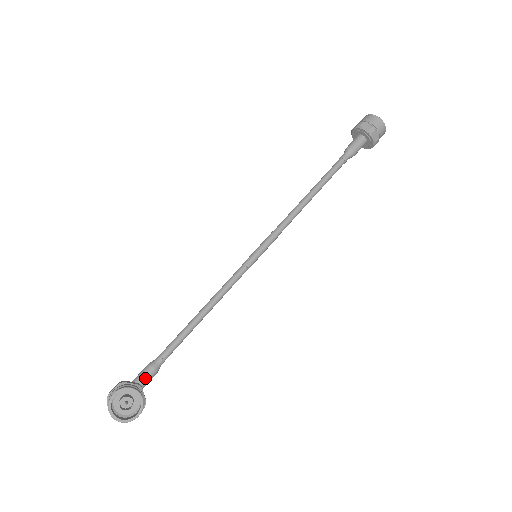
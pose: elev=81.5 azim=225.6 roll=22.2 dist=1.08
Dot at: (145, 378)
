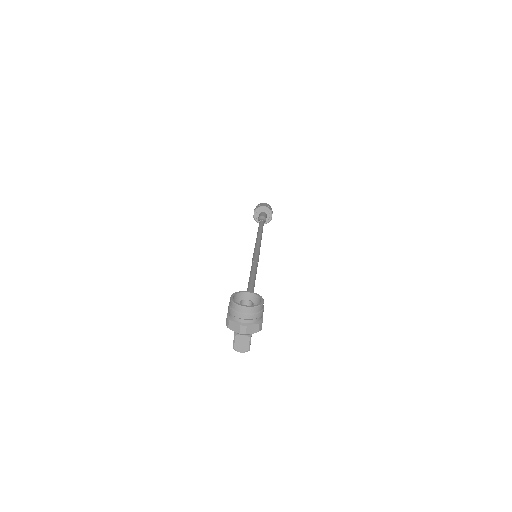
Dot at: occluded
